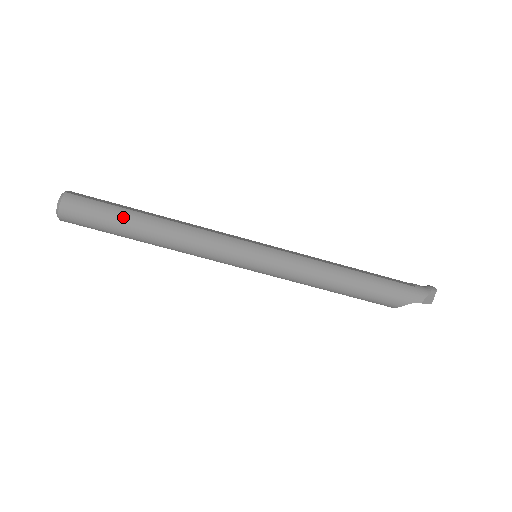
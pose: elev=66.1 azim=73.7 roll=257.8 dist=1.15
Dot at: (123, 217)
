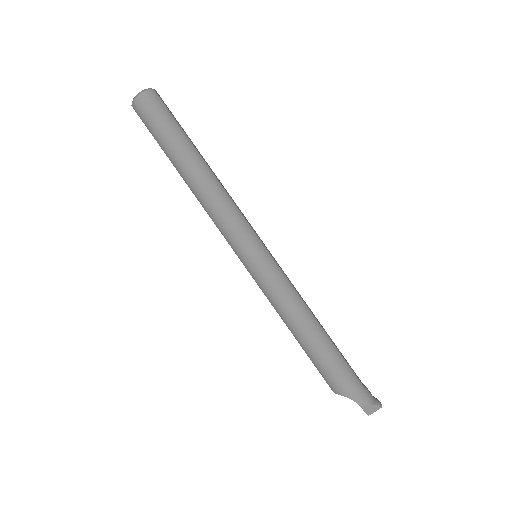
Dot at: (180, 140)
